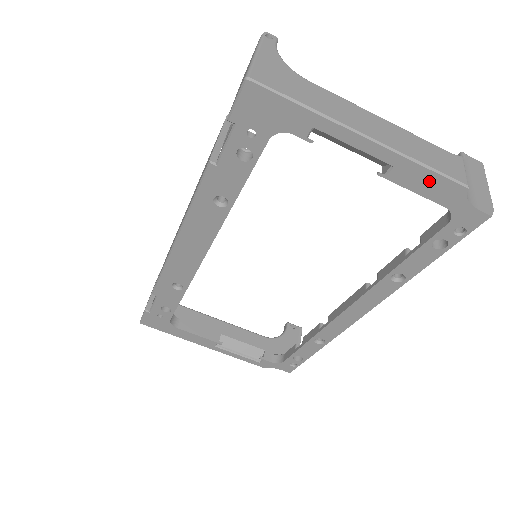
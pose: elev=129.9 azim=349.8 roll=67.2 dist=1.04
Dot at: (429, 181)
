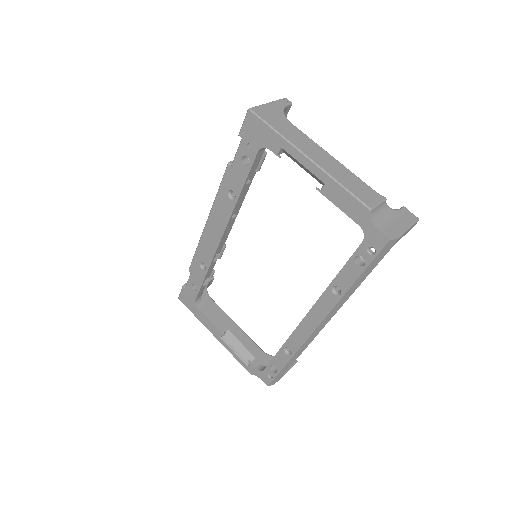
Dot at: (346, 200)
